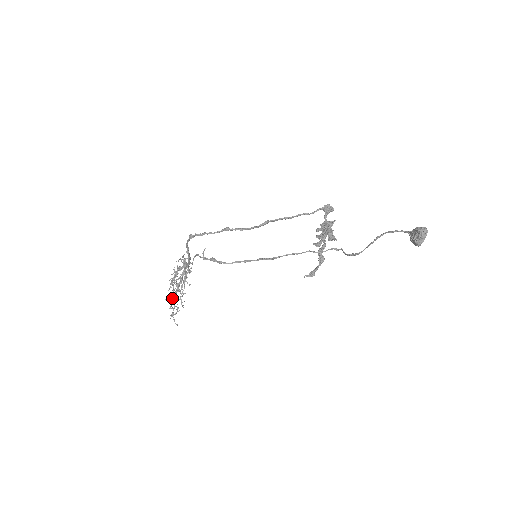
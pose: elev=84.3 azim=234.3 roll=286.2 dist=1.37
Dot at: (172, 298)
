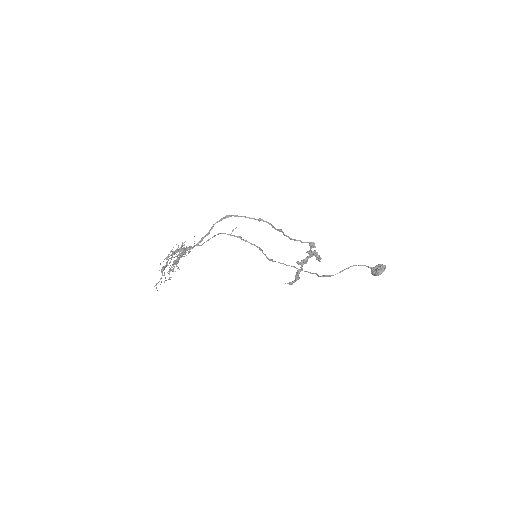
Dot at: (172, 265)
